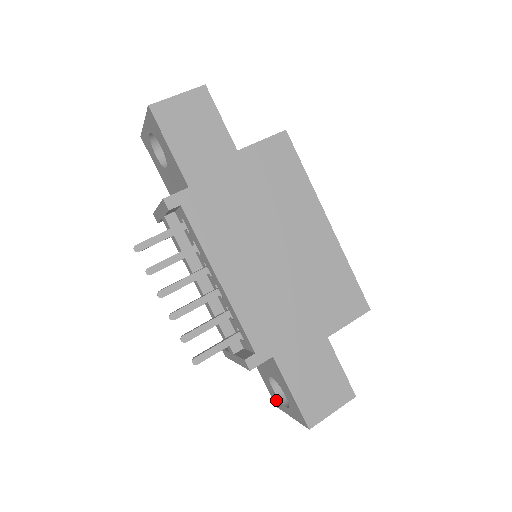
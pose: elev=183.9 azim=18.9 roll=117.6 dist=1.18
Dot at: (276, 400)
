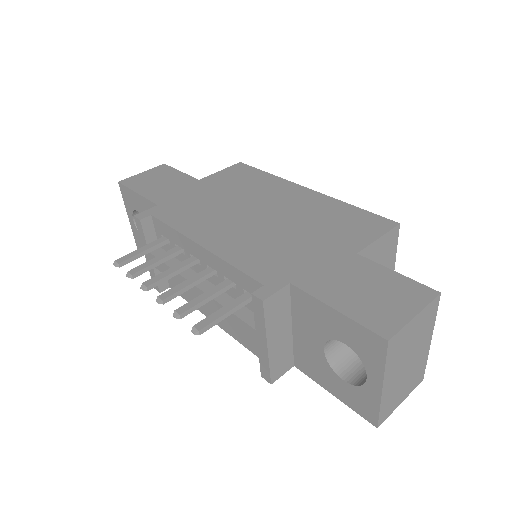
Dot at: (363, 404)
